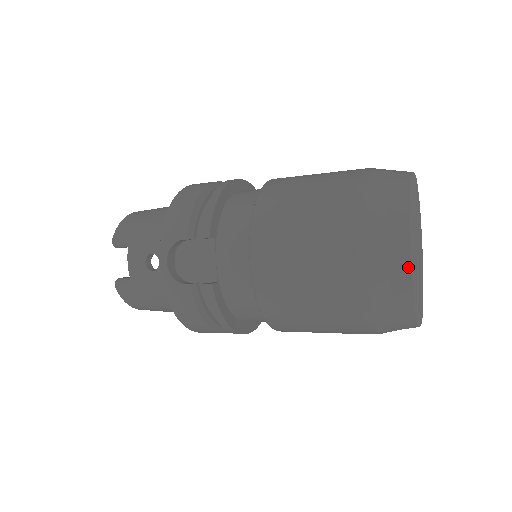
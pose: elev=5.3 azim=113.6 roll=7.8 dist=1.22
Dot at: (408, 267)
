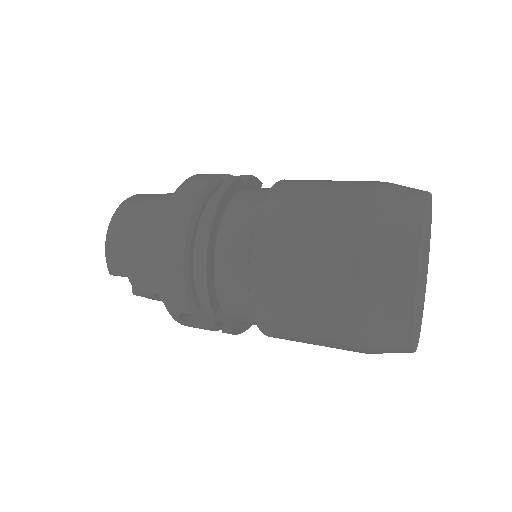
Dot at: (410, 351)
